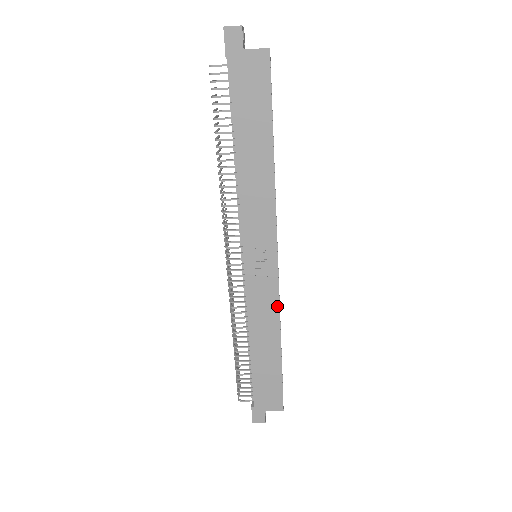
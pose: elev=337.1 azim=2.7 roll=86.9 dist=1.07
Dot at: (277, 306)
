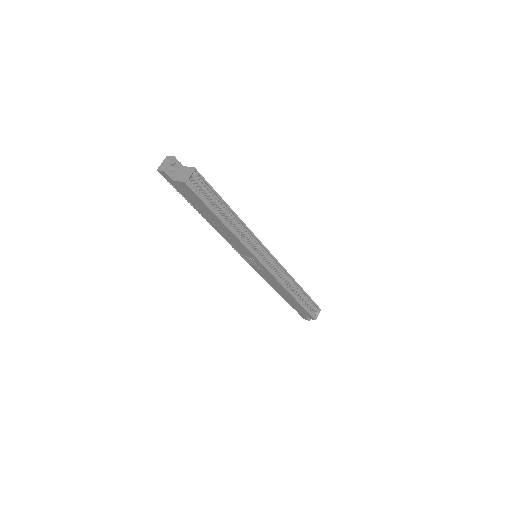
Dot at: (278, 282)
